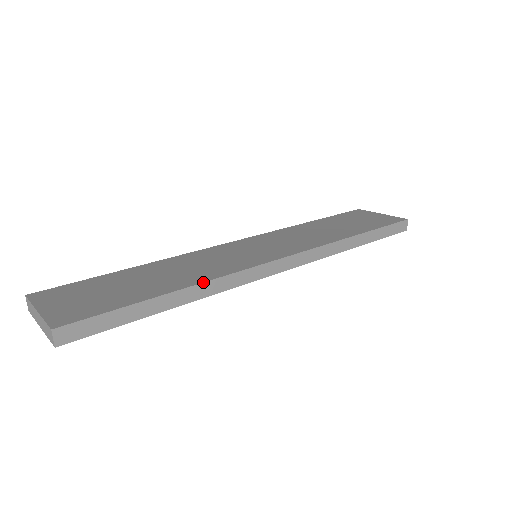
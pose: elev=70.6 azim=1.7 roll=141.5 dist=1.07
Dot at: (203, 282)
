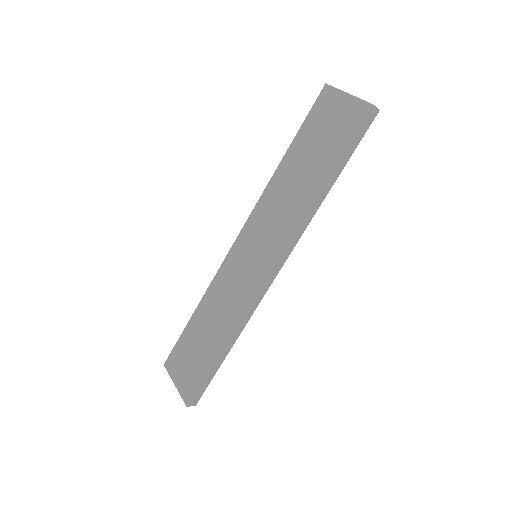
Dot at: (232, 332)
